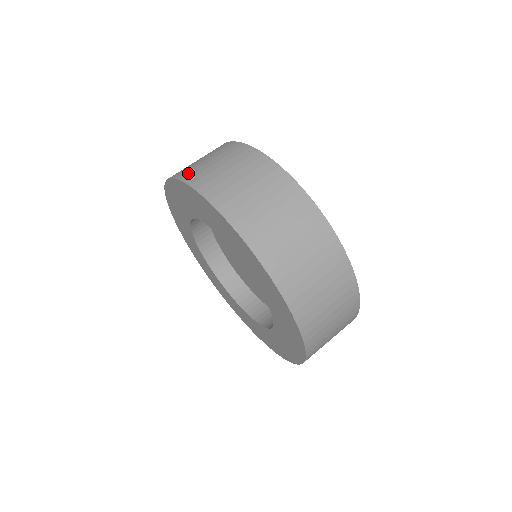
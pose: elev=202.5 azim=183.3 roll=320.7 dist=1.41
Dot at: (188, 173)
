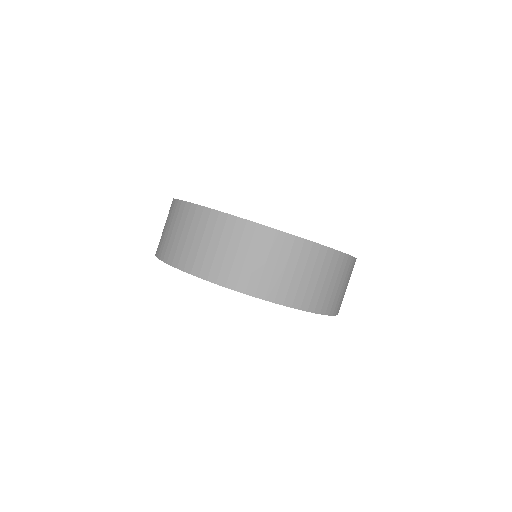
Dot at: occluded
